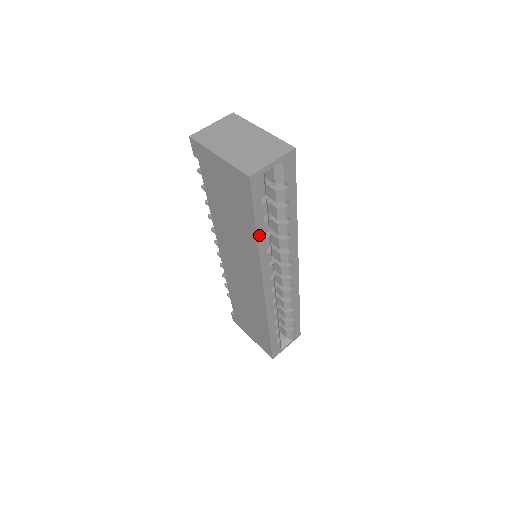
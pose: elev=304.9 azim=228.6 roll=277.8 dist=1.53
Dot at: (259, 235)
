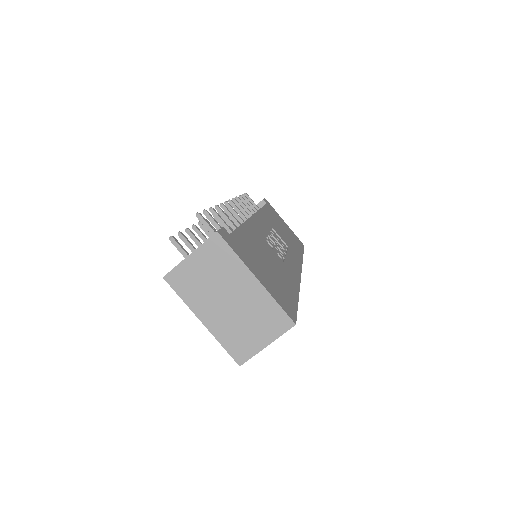
Dot at: occluded
